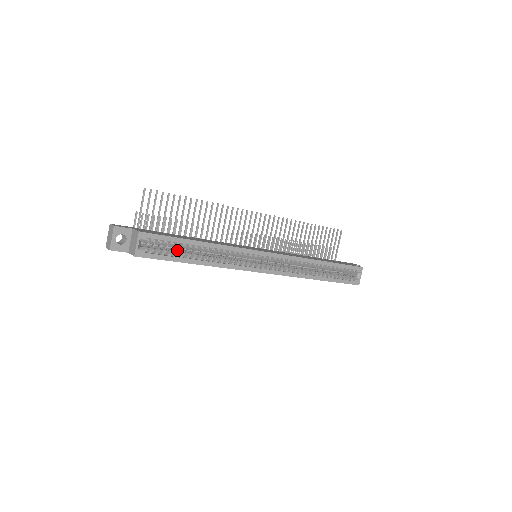
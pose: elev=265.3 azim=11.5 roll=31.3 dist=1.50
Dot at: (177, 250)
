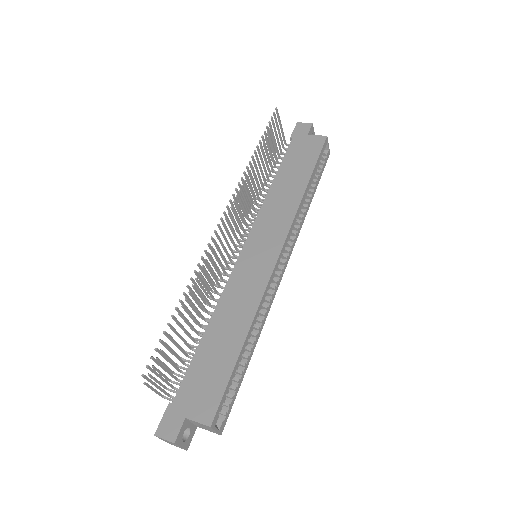
Dot at: occluded
